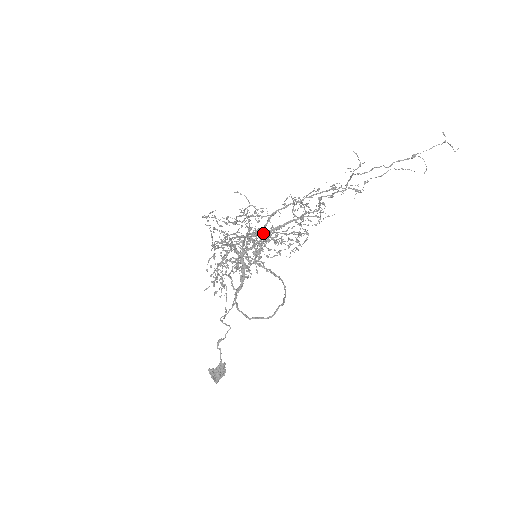
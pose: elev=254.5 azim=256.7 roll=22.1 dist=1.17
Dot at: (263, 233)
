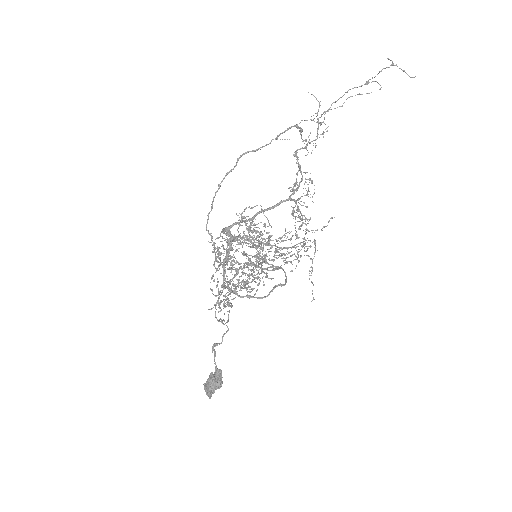
Dot at: (266, 244)
